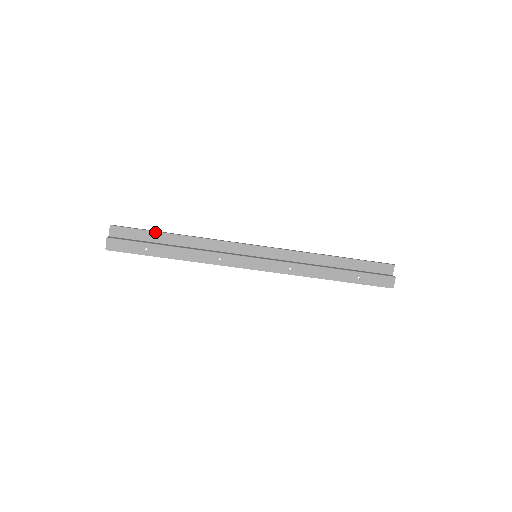
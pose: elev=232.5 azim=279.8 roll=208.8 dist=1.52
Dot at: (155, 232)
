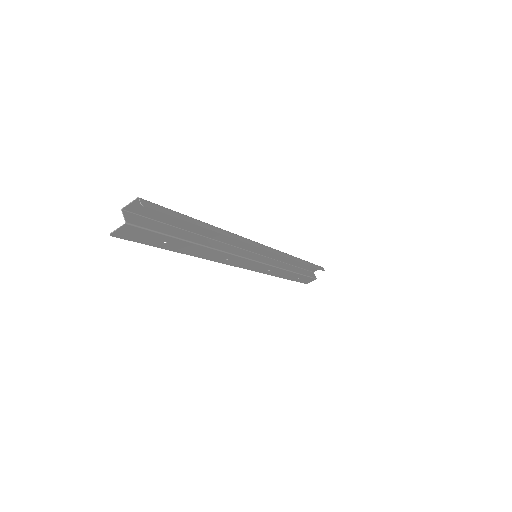
Dot at: (189, 218)
